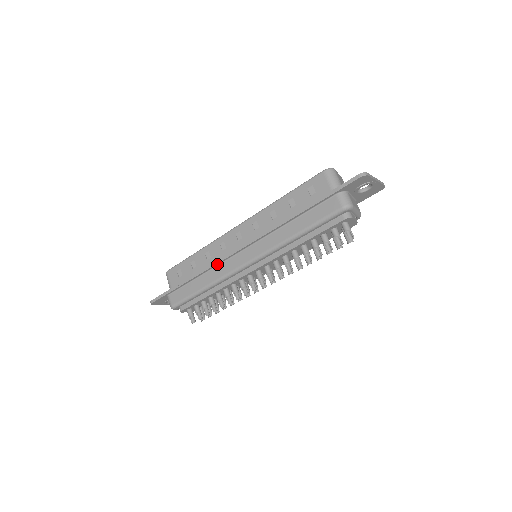
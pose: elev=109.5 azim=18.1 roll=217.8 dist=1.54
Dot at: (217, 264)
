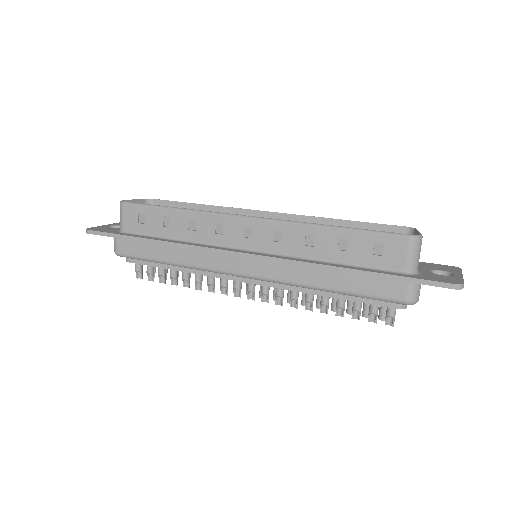
Dot at: (202, 250)
